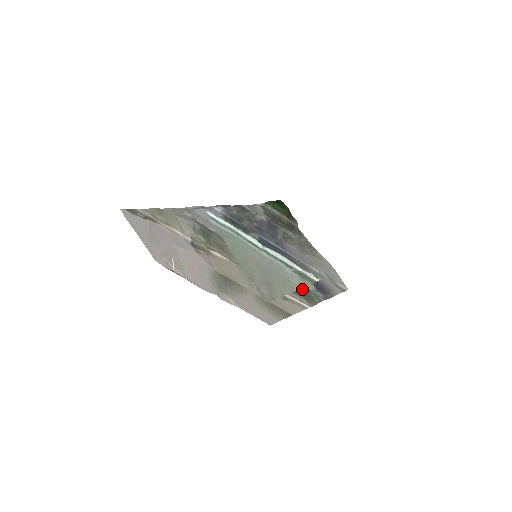
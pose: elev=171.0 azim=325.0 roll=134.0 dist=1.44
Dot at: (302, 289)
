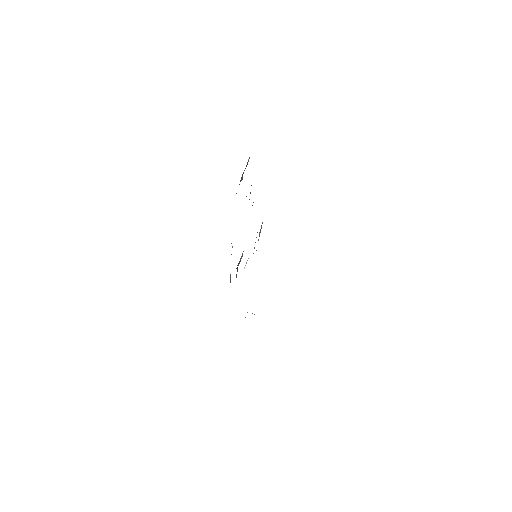
Dot at: occluded
